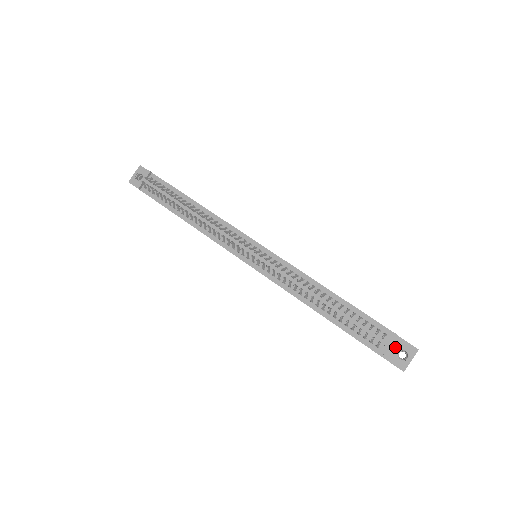
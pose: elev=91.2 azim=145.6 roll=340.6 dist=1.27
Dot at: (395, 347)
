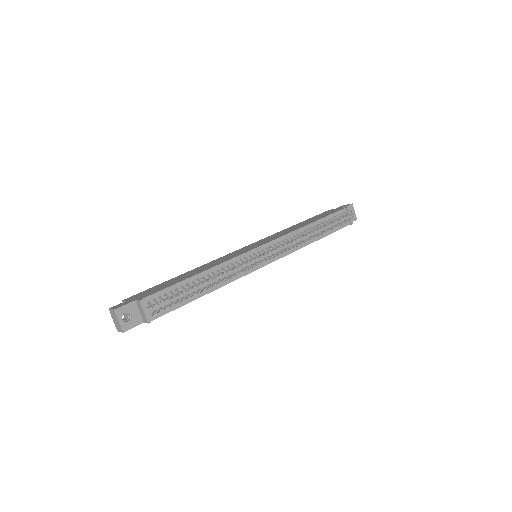
Dot at: occluded
